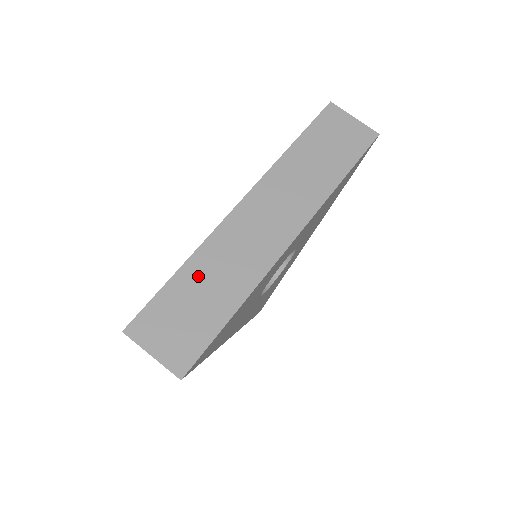
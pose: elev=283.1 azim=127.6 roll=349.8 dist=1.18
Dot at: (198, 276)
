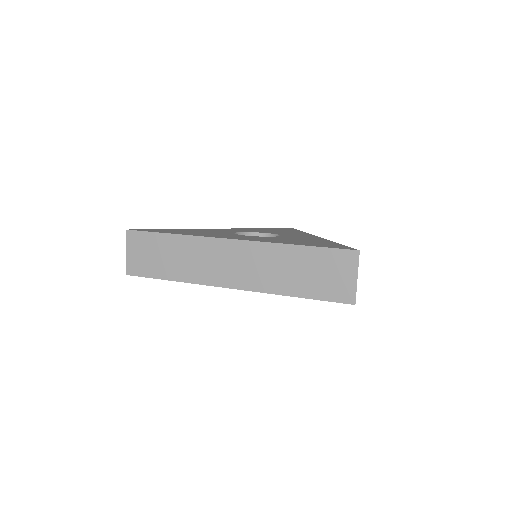
Dot at: (174, 247)
